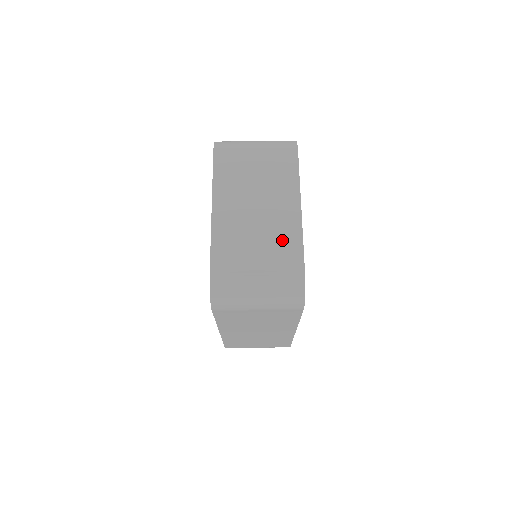
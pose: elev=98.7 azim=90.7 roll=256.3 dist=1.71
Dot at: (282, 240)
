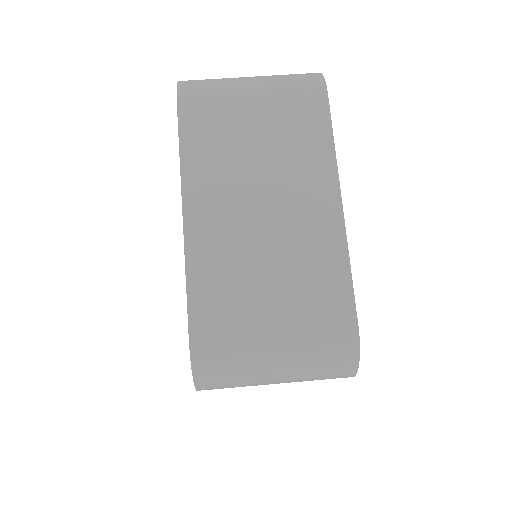
Dot at: (313, 266)
